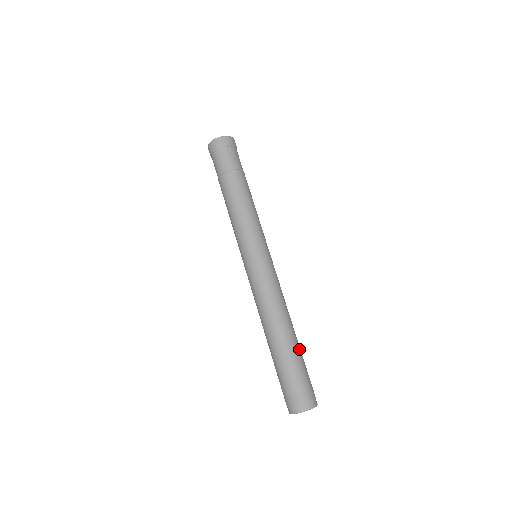
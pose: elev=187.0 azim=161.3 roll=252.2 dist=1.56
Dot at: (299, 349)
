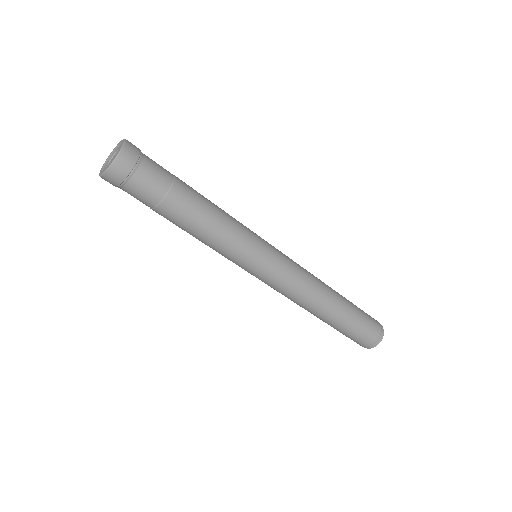
Dot at: (345, 298)
